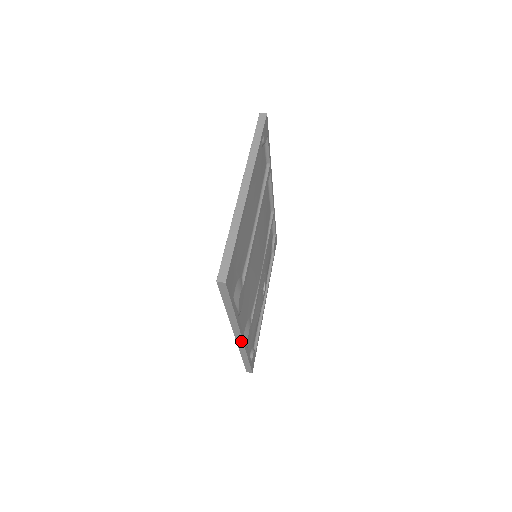
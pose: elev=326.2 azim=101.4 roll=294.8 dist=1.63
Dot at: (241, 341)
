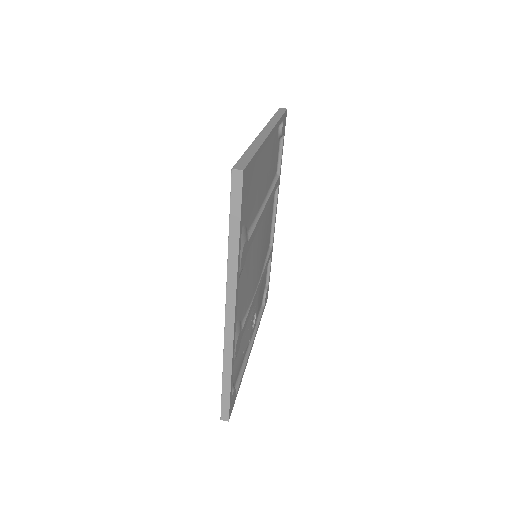
Dot at: (231, 328)
